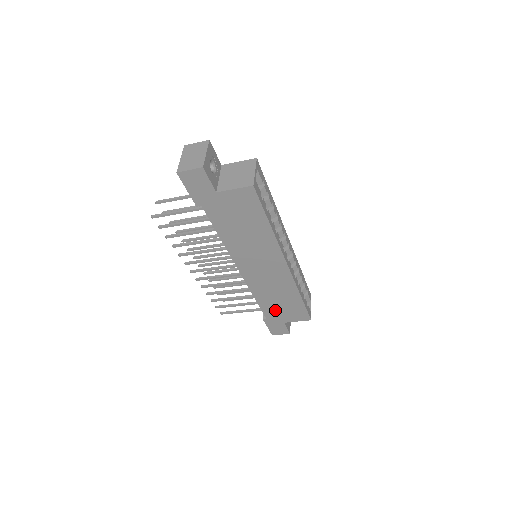
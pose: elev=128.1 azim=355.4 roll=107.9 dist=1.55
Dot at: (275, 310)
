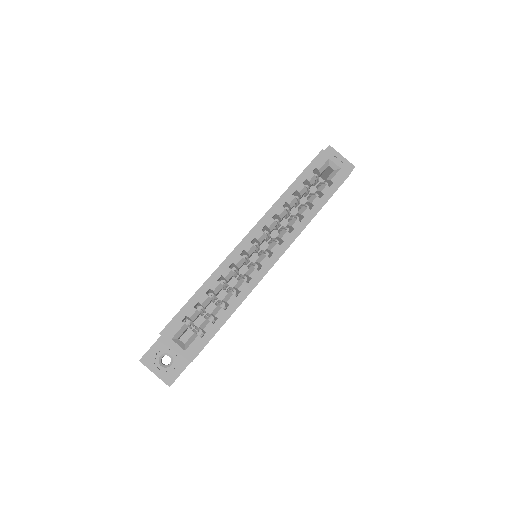
Dot at: occluded
